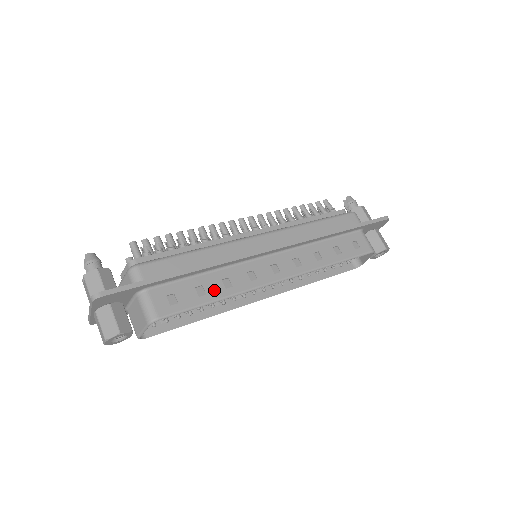
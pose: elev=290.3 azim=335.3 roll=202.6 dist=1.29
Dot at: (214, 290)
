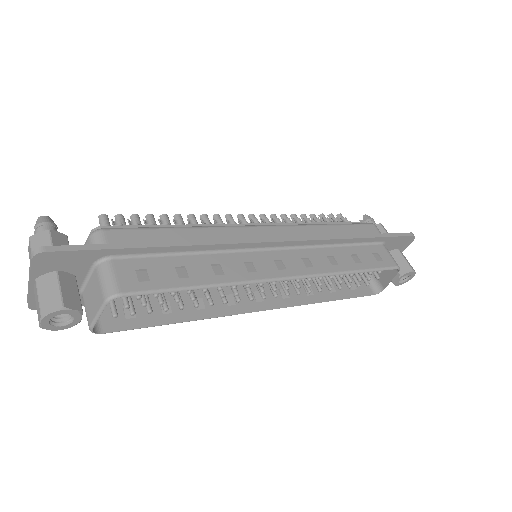
Dot at: (200, 274)
